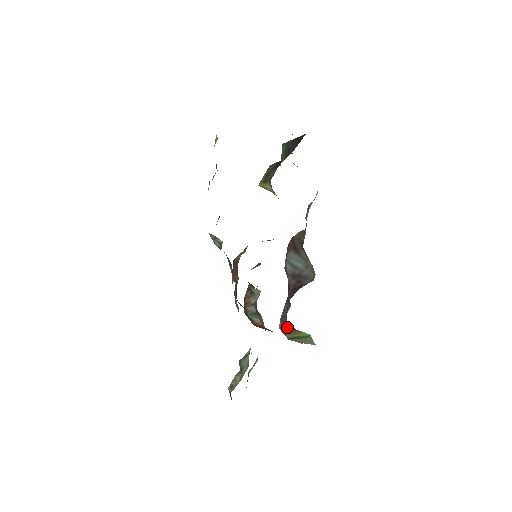
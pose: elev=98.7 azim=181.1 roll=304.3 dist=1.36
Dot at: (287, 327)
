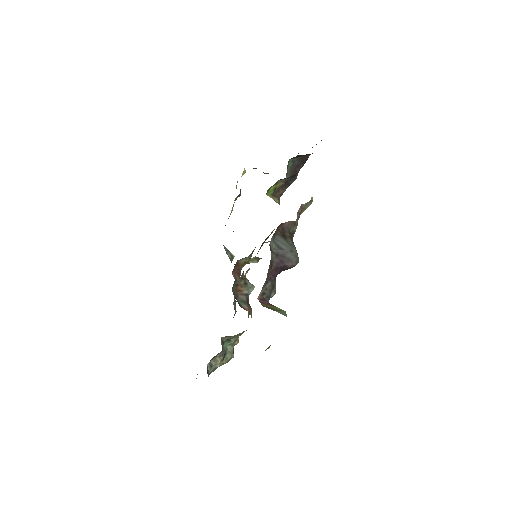
Dot at: (266, 301)
